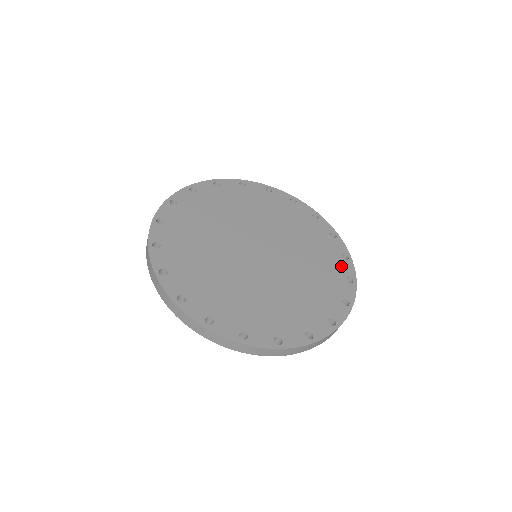
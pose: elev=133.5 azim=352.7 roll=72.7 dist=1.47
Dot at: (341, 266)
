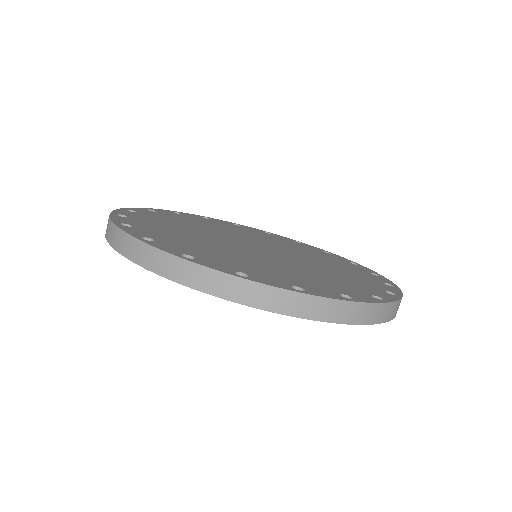
Dot at: (354, 292)
